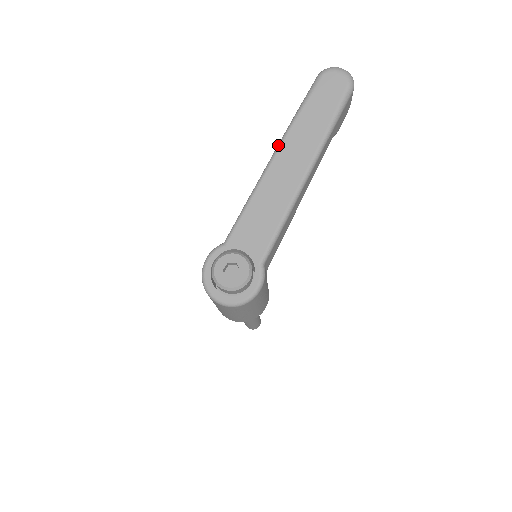
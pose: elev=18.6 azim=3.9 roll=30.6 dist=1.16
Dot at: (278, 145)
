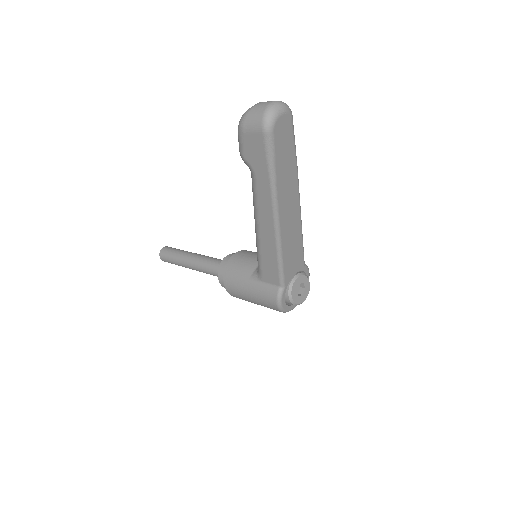
Dot at: (275, 209)
